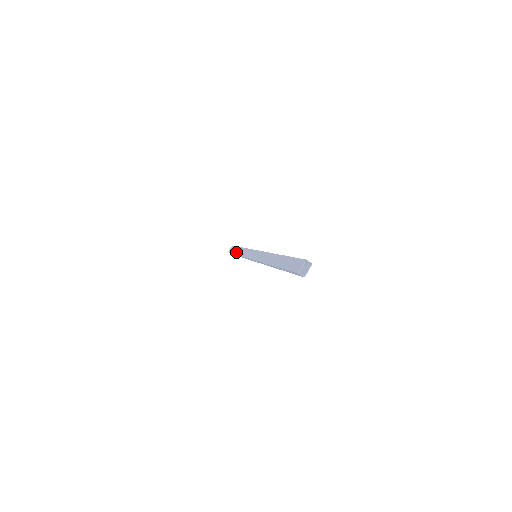
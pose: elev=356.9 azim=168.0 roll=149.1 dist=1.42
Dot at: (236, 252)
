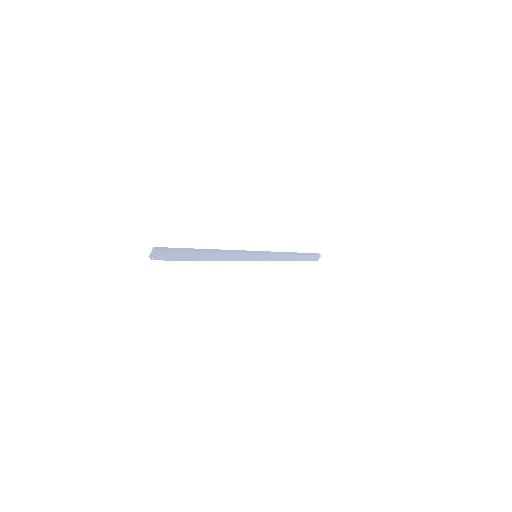
Dot at: occluded
